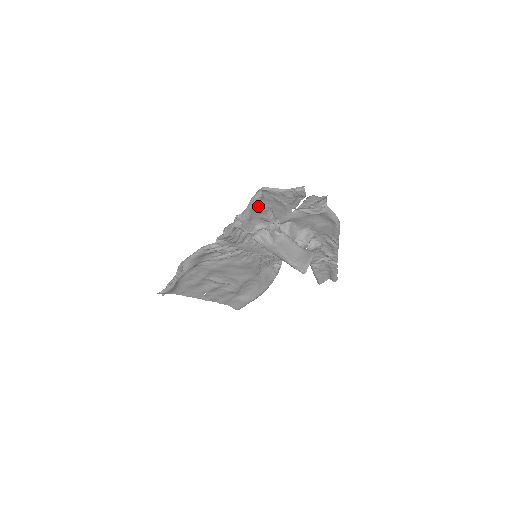
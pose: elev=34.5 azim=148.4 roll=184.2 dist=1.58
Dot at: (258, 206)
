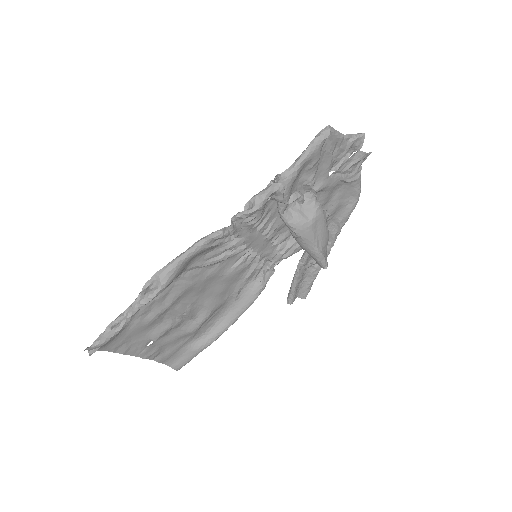
Dot at: (315, 155)
